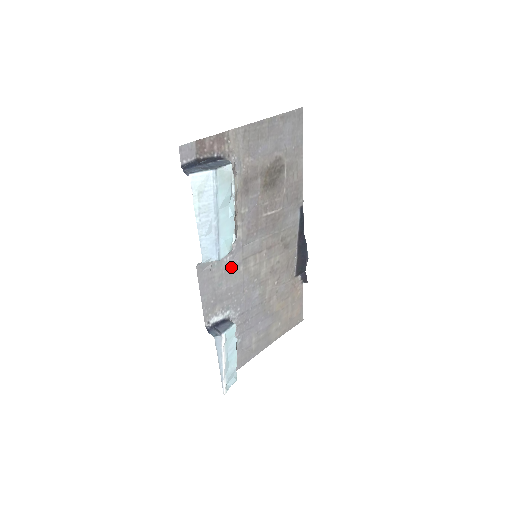
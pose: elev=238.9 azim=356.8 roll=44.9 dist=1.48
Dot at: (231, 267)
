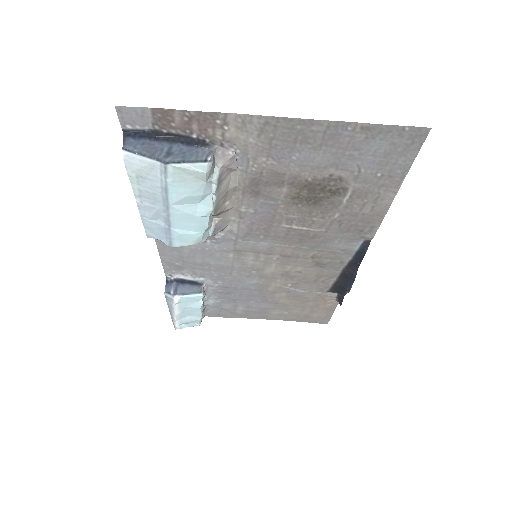
Dot at: (213, 249)
